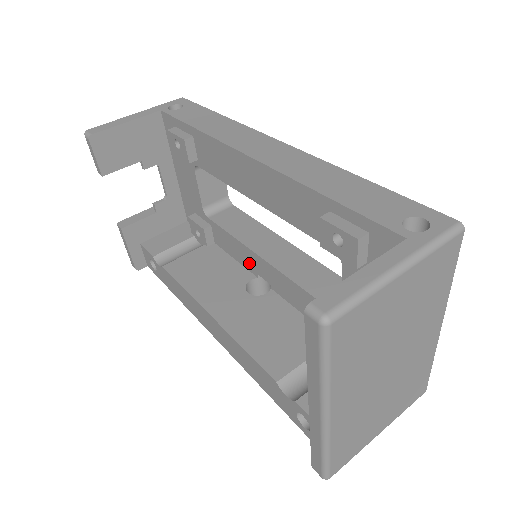
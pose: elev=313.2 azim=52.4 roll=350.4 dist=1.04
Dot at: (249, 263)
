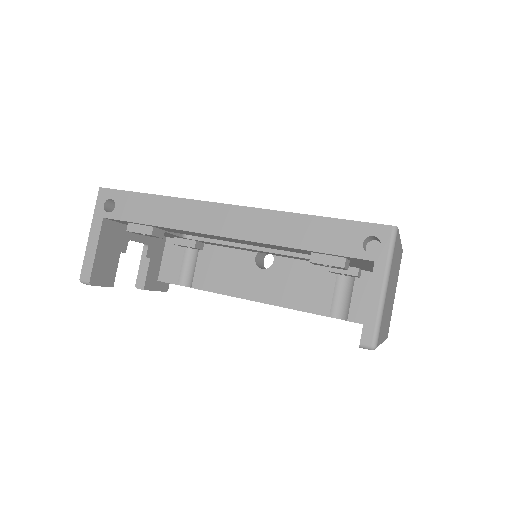
Dot at: occluded
